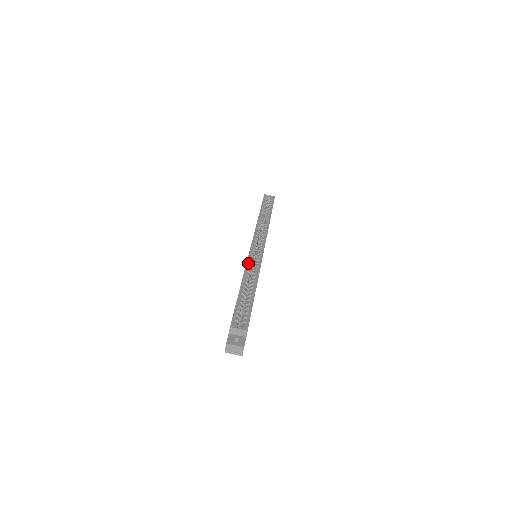
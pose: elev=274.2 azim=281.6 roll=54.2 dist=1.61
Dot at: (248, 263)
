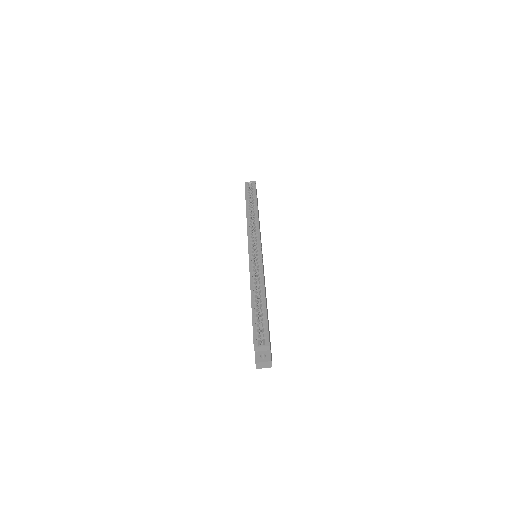
Dot at: (251, 271)
